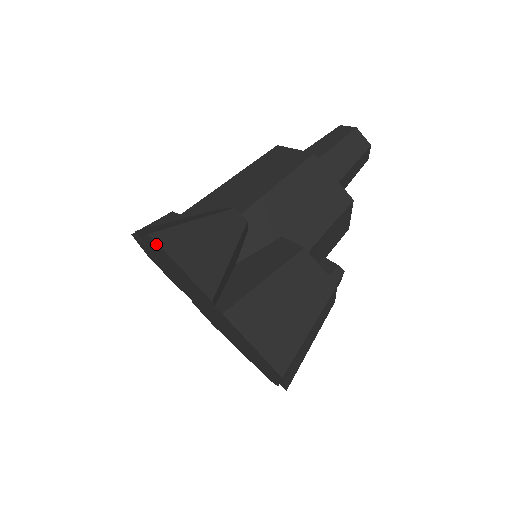
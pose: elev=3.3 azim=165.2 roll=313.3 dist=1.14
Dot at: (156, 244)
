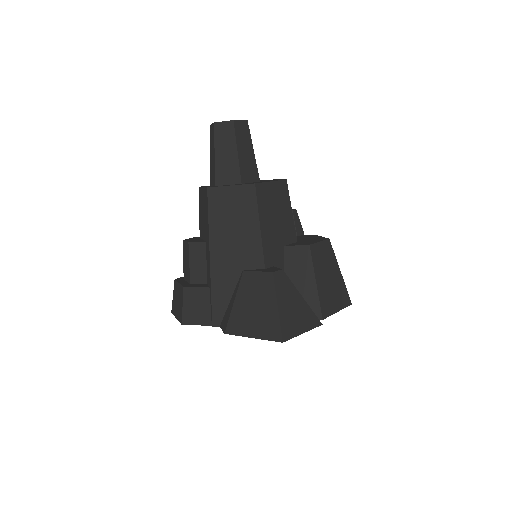
Dot at: occluded
